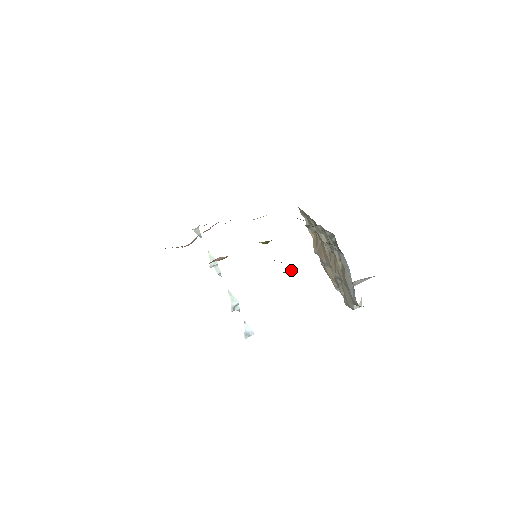
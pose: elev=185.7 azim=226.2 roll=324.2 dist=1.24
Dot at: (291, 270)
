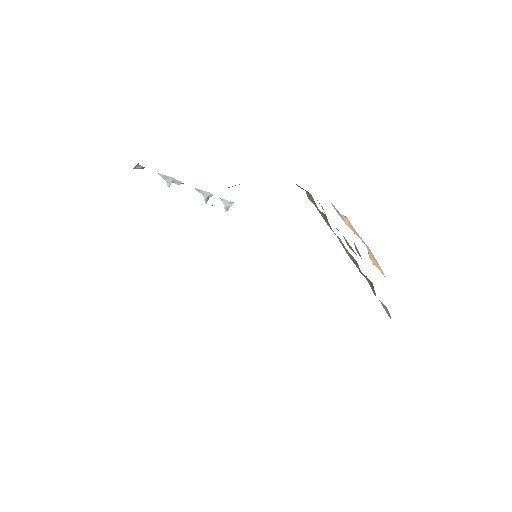
Dot at: occluded
